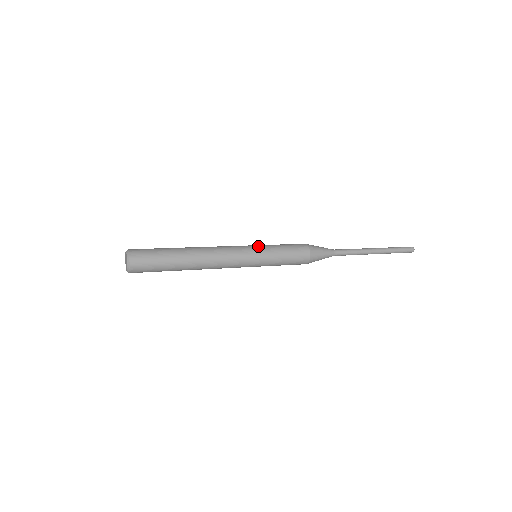
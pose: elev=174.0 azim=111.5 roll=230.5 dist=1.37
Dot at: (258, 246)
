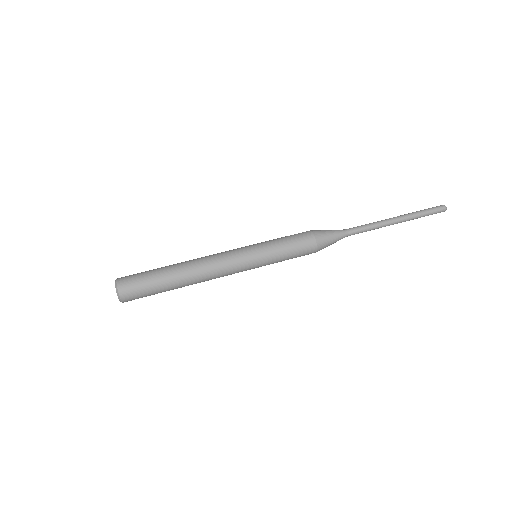
Dot at: (259, 256)
